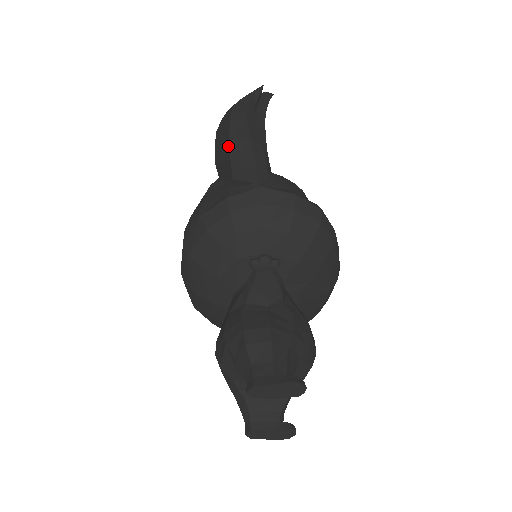
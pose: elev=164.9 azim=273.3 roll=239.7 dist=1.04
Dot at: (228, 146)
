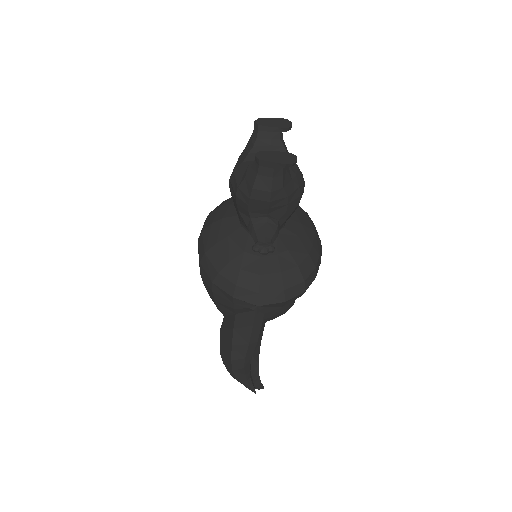
Dot at: occluded
